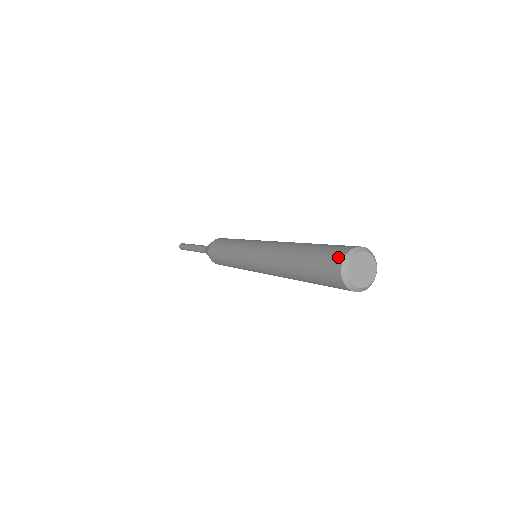
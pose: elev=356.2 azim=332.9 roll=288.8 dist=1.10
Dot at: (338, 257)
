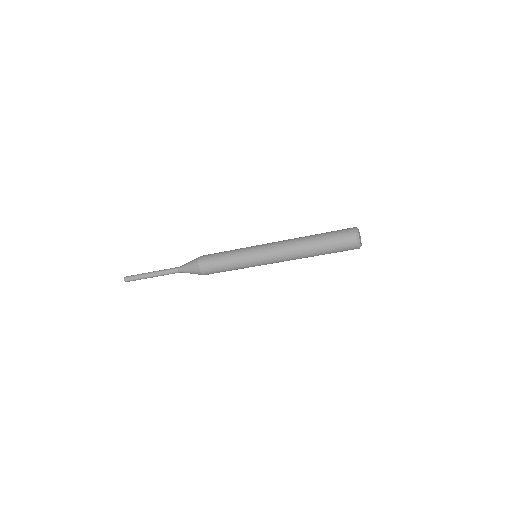
Dot at: (352, 236)
